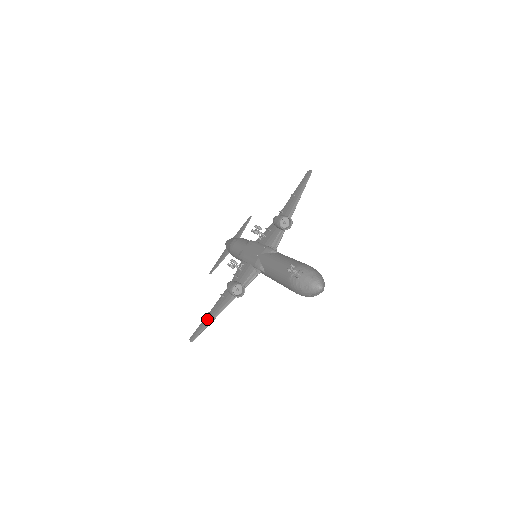
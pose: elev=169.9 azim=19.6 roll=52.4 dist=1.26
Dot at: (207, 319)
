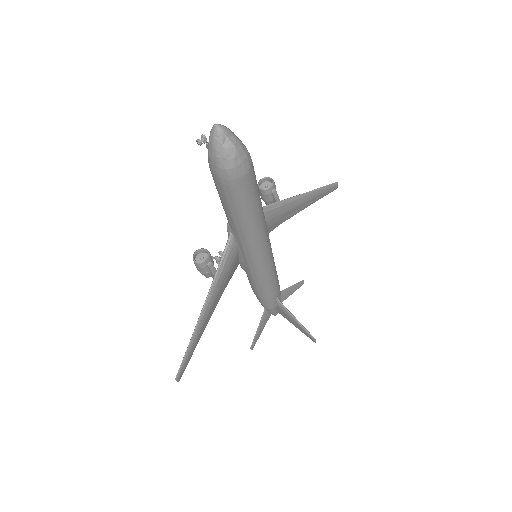
Dot at: (193, 340)
